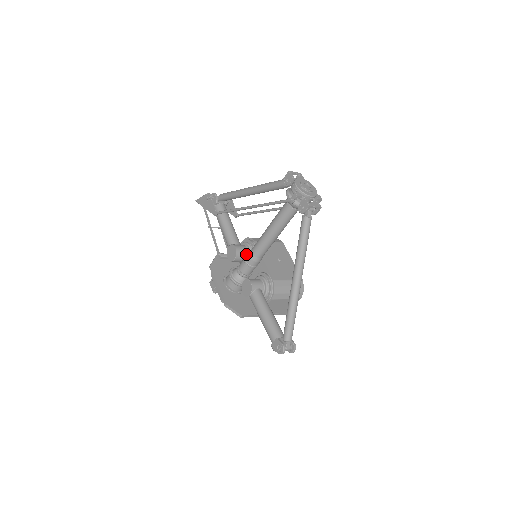
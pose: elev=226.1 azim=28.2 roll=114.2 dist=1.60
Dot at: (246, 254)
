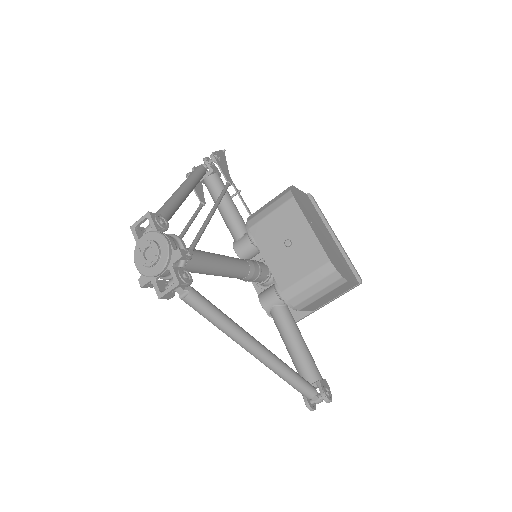
Dot at: (252, 249)
